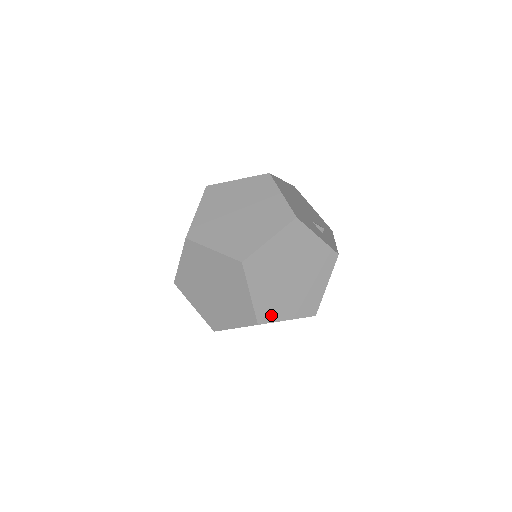
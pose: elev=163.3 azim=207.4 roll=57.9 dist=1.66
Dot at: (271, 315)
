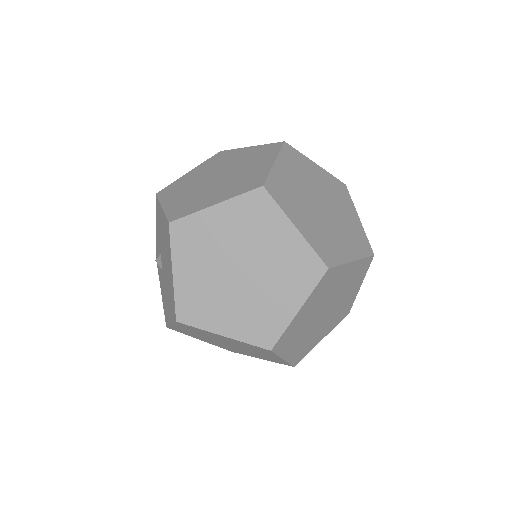
Dot at: (282, 199)
